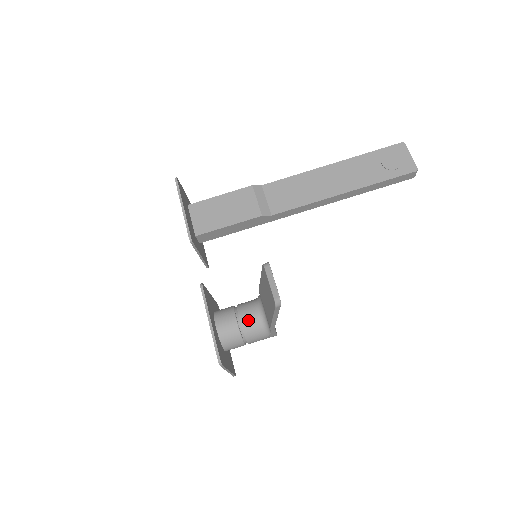
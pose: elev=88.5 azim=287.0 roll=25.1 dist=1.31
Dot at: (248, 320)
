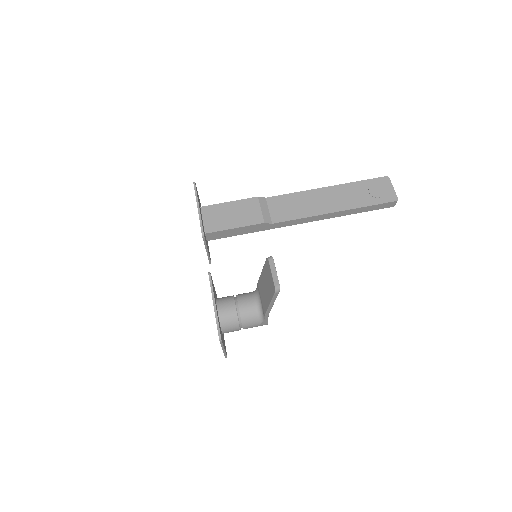
Dot at: (246, 307)
